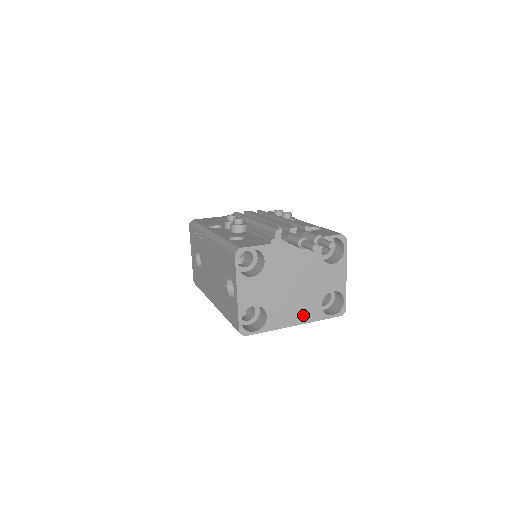
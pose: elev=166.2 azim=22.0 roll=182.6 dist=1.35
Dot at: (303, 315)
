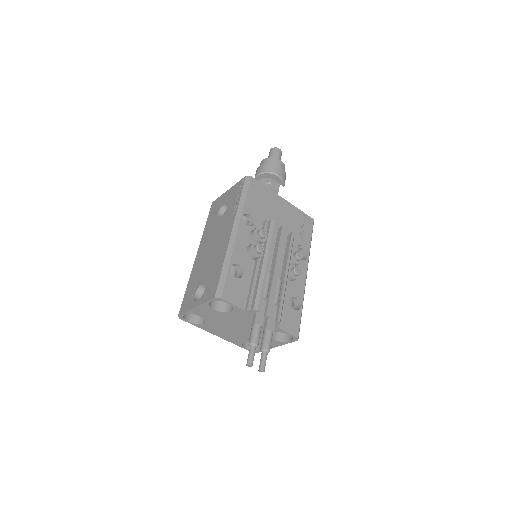
Dot at: (228, 337)
